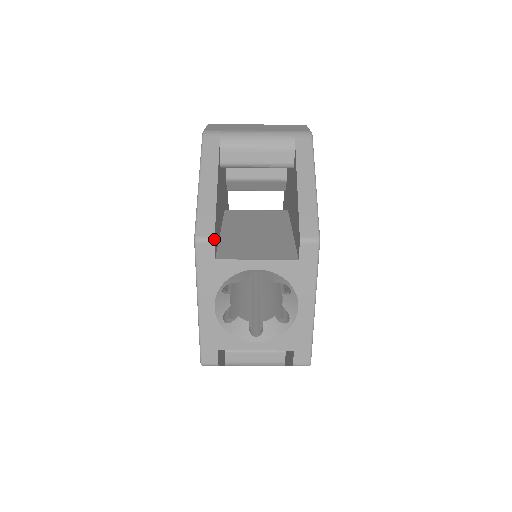
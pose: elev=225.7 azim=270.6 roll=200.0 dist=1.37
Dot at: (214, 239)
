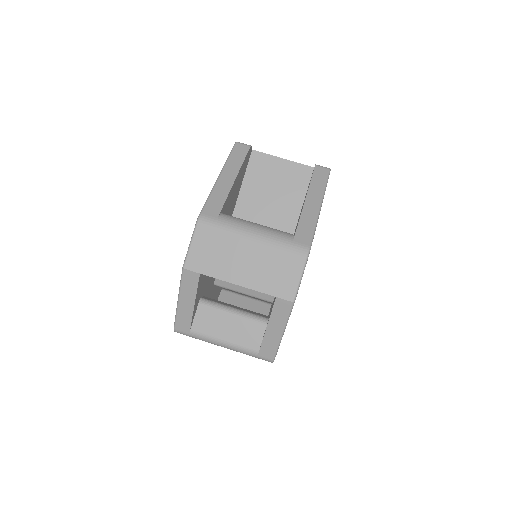
Dot at: occluded
